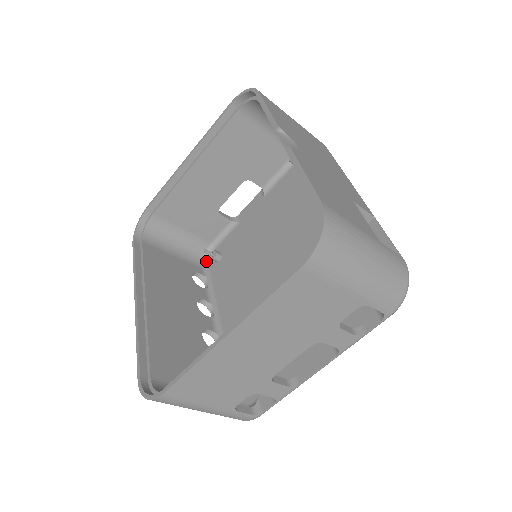
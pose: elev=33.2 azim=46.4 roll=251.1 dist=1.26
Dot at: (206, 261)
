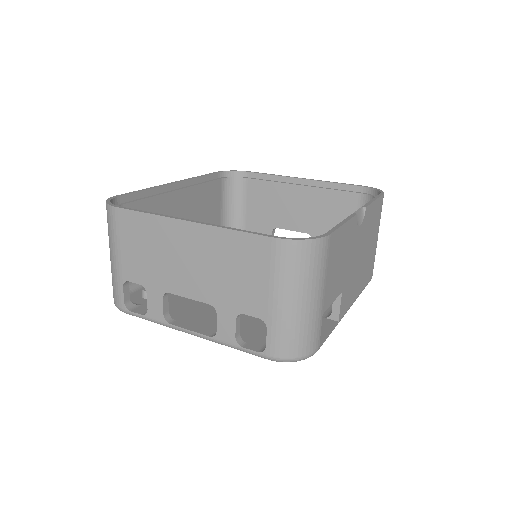
Dot at: occluded
